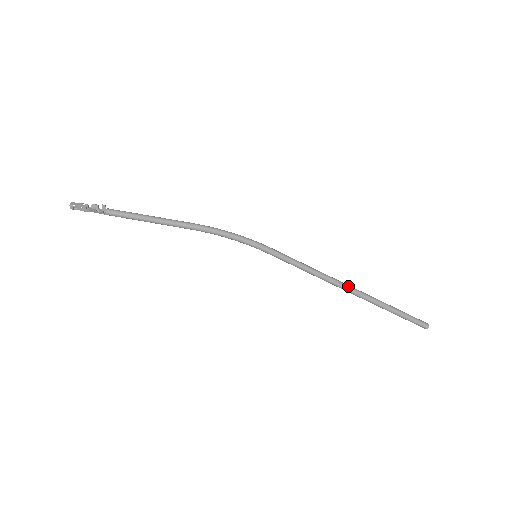
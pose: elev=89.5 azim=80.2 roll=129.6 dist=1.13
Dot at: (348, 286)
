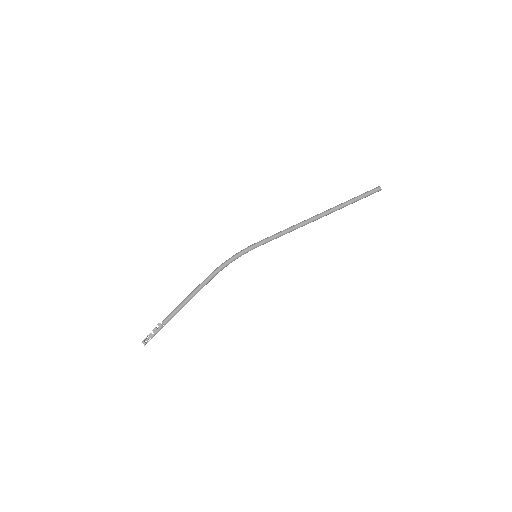
Dot at: (315, 216)
